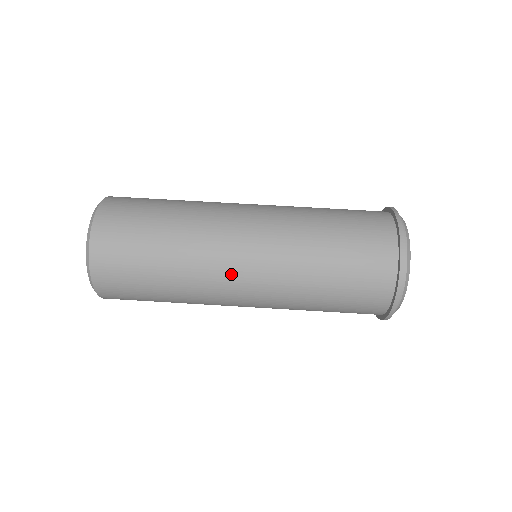
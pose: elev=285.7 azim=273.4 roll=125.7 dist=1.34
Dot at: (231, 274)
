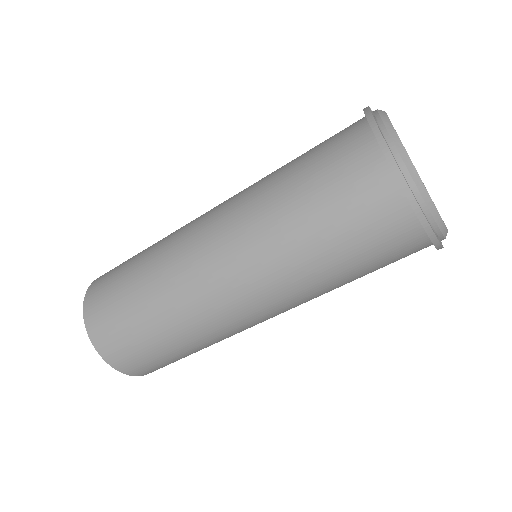
Dot at: (256, 324)
